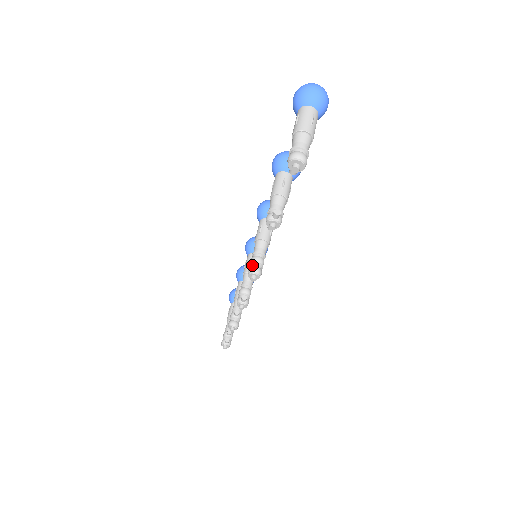
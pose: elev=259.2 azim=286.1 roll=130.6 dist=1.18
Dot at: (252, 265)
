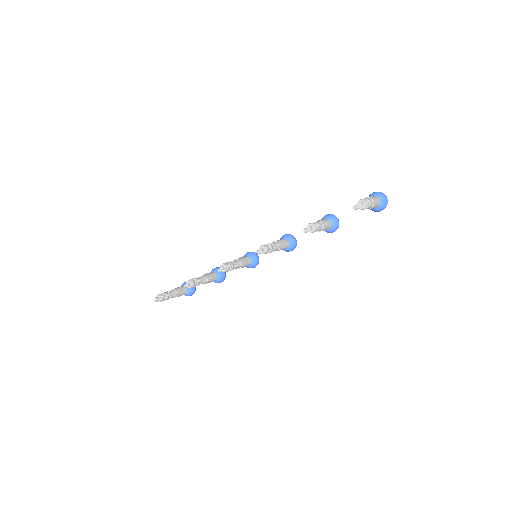
Dot at: (267, 245)
